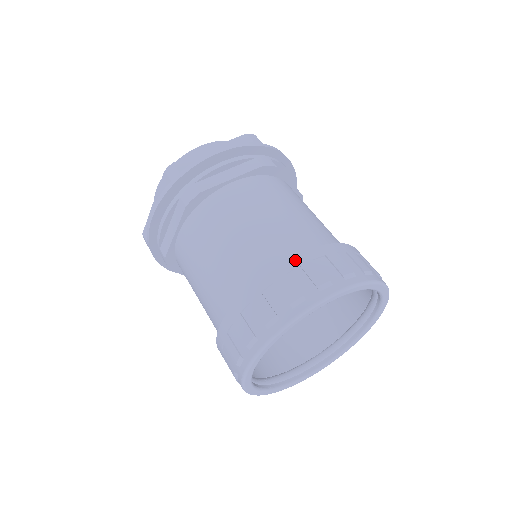
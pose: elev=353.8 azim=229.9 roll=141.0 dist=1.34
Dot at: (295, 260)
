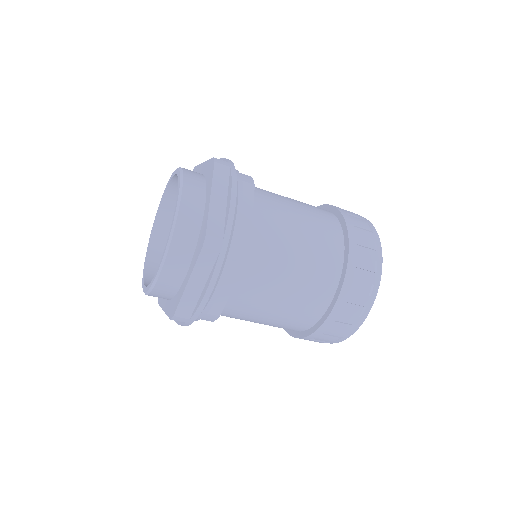
Dot at: (352, 243)
